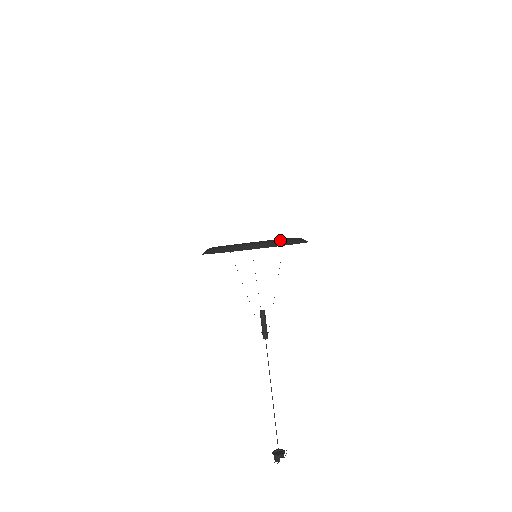
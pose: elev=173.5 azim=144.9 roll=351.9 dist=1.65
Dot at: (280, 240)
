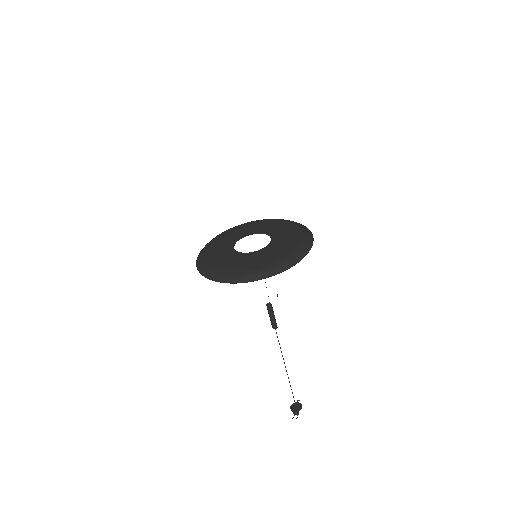
Dot at: (293, 253)
